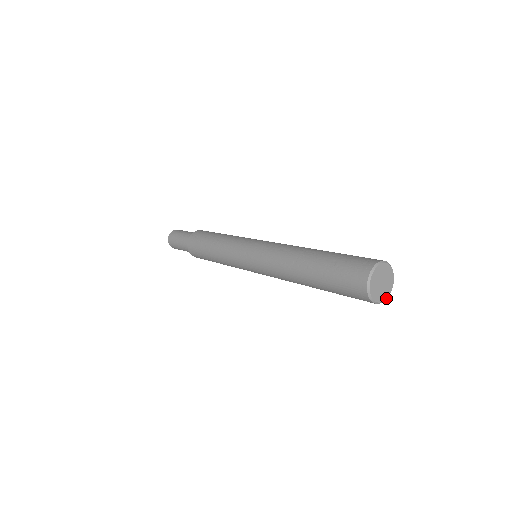
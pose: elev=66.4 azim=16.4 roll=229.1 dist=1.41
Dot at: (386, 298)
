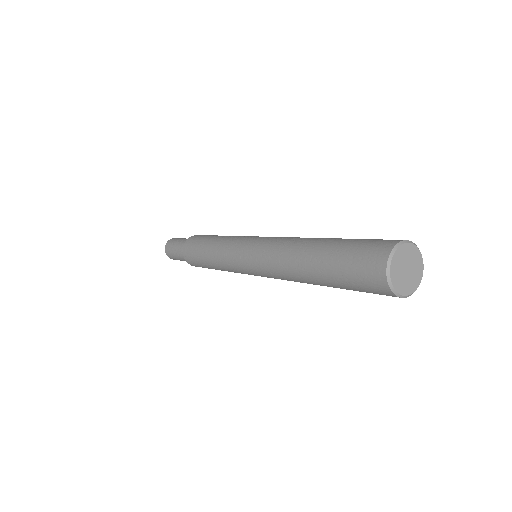
Dot at: (422, 269)
